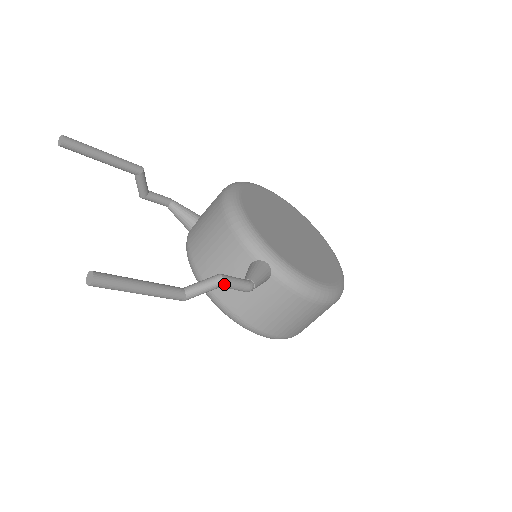
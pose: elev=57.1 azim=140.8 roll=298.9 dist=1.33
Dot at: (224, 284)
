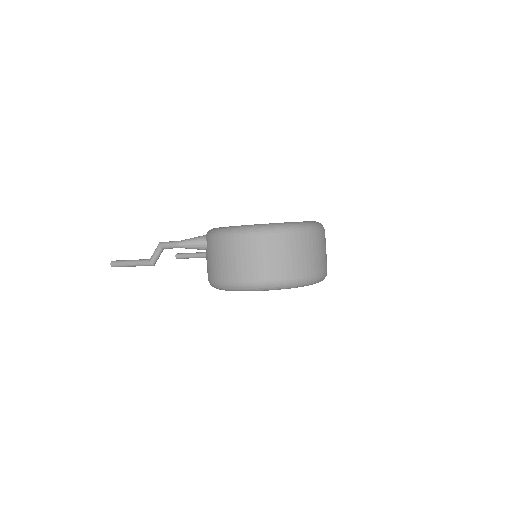
Dot at: (160, 245)
